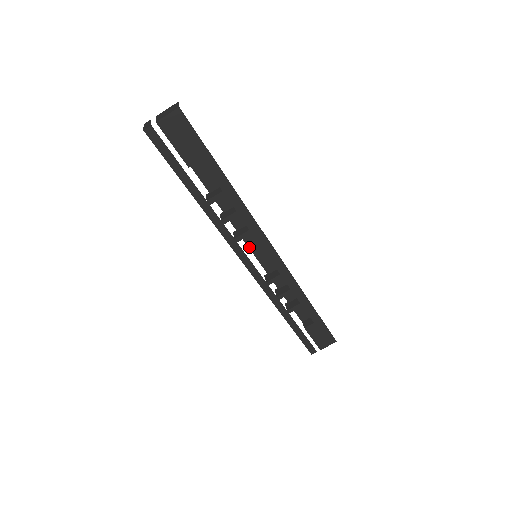
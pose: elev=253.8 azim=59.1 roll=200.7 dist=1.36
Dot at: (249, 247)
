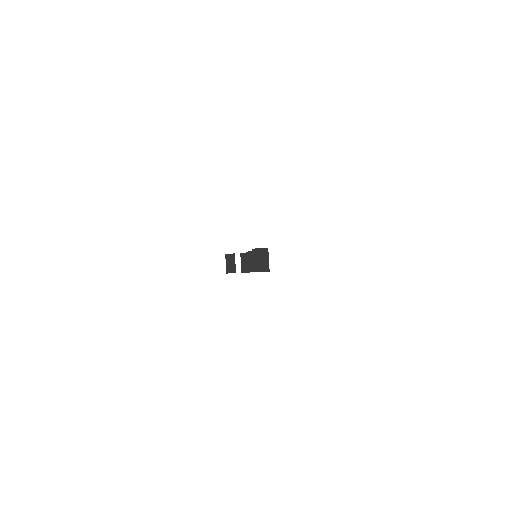
Dot at: occluded
